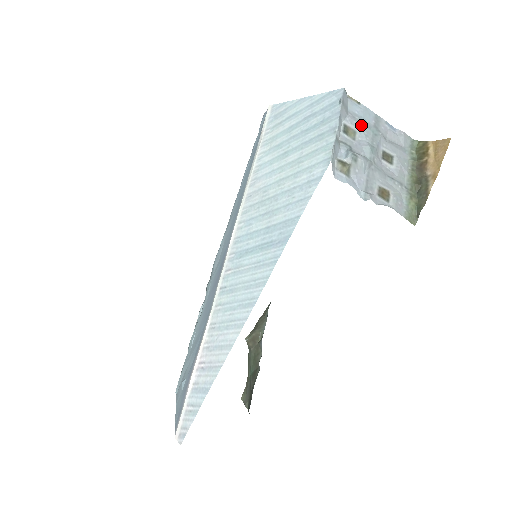
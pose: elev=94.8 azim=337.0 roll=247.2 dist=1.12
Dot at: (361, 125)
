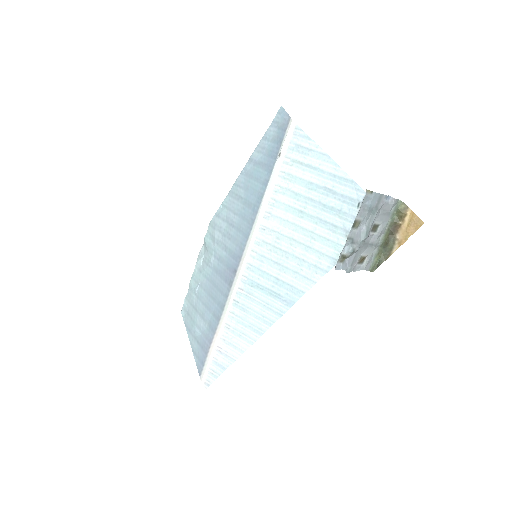
Dot at: (366, 214)
